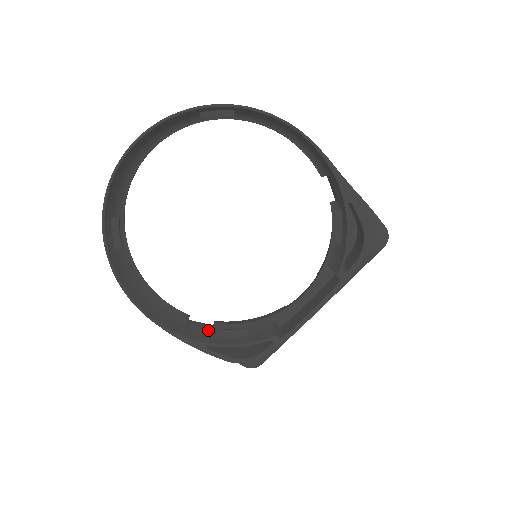
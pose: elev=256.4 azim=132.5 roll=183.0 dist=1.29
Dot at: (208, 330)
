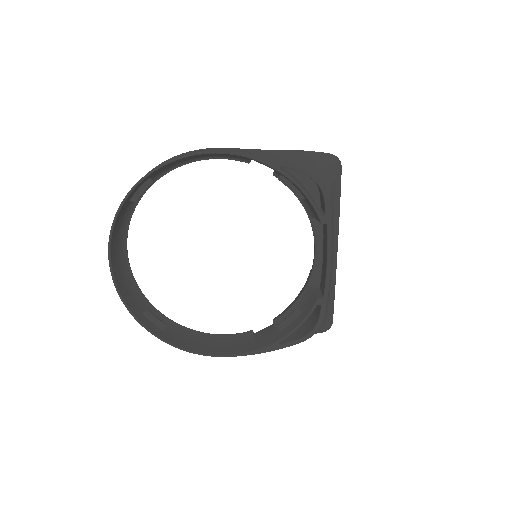
Dot at: (272, 330)
